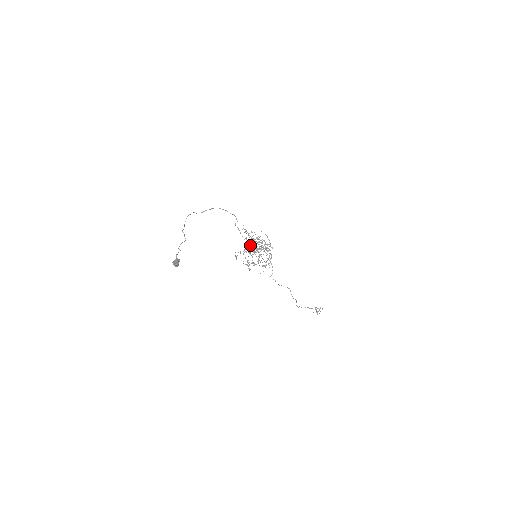
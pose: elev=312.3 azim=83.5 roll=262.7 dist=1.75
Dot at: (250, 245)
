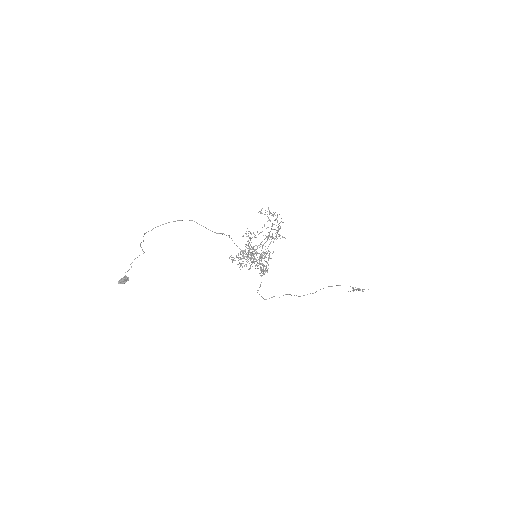
Dot at: occluded
